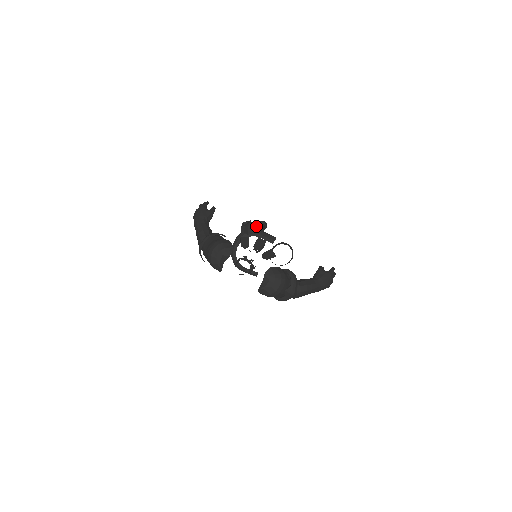
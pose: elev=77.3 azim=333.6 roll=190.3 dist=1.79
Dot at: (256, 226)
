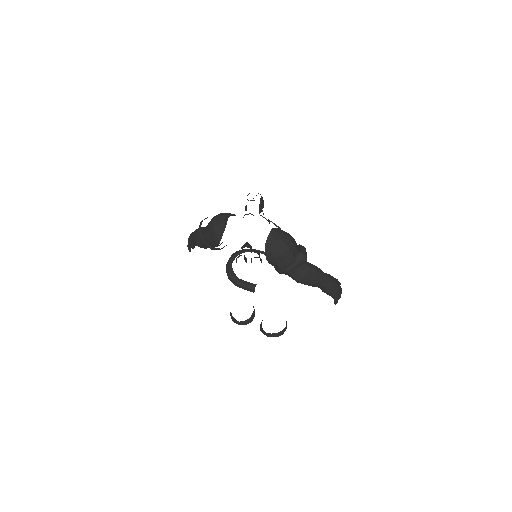
Dot at: occluded
